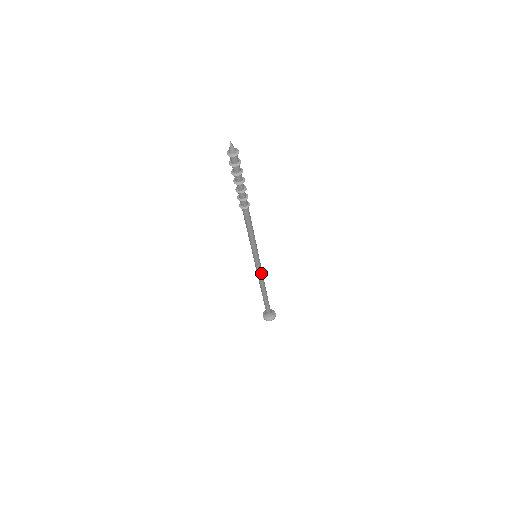
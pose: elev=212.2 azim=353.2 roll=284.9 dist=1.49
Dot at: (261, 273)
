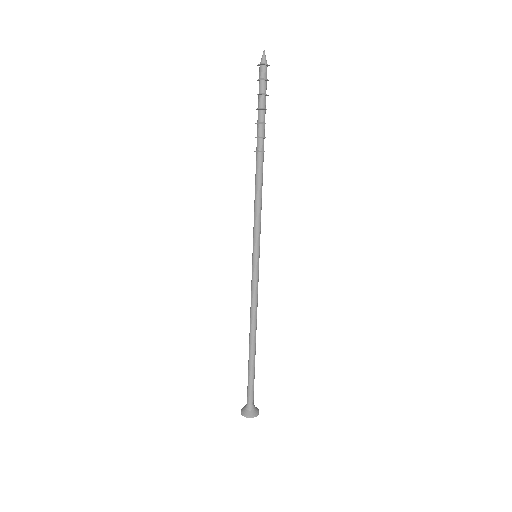
Dot at: (257, 293)
